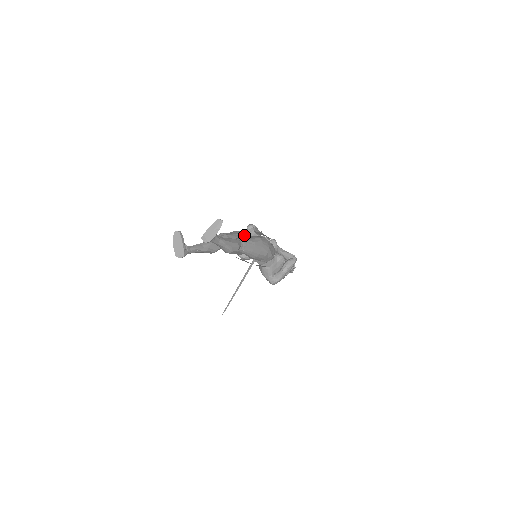
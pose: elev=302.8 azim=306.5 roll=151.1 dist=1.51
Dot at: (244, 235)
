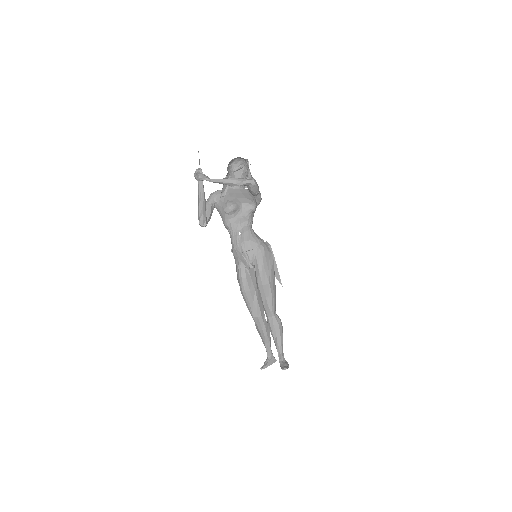
Dot at: (250, 286)
